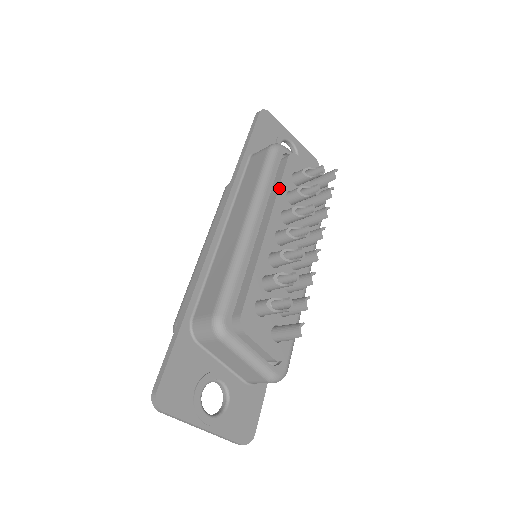
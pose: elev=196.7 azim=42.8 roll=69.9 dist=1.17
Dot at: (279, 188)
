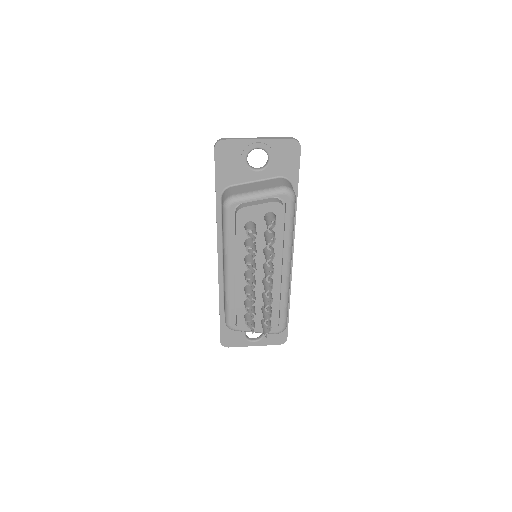
Dot at: (236, 244)
